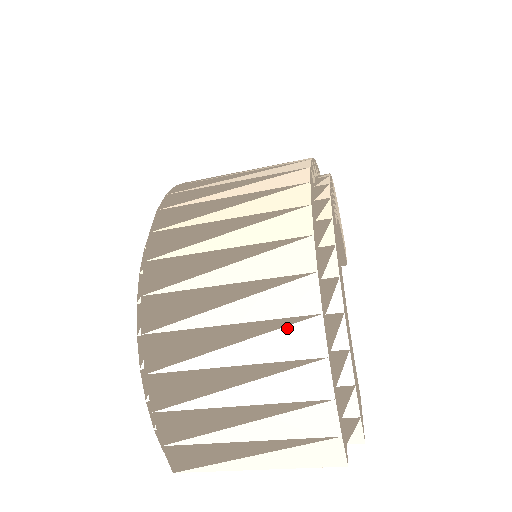
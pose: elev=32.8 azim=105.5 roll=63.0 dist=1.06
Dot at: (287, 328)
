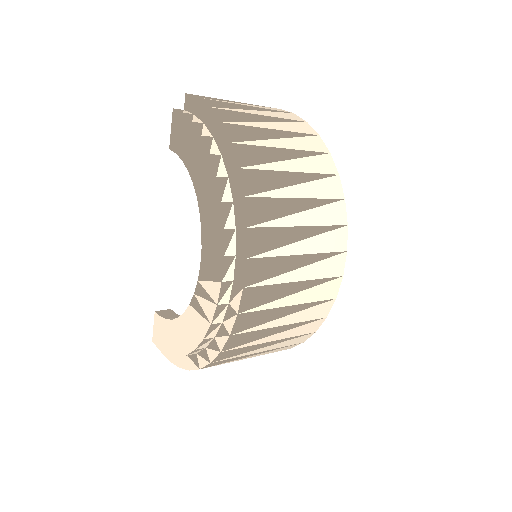
Dot at: occluded
